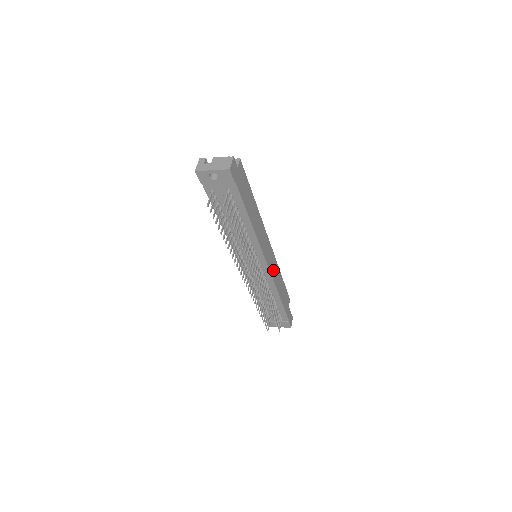
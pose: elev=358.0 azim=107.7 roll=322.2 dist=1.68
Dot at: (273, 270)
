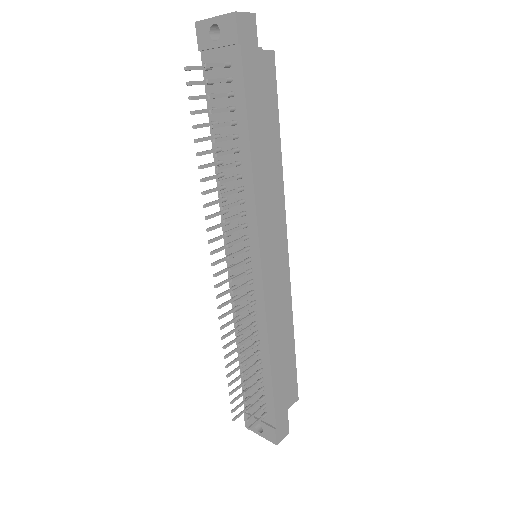
Dot at: (273, 292)
